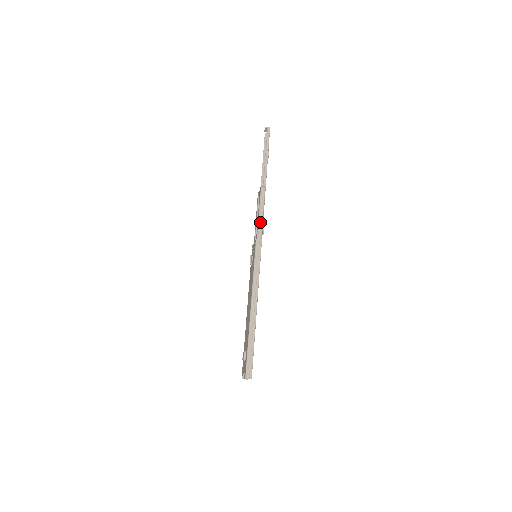
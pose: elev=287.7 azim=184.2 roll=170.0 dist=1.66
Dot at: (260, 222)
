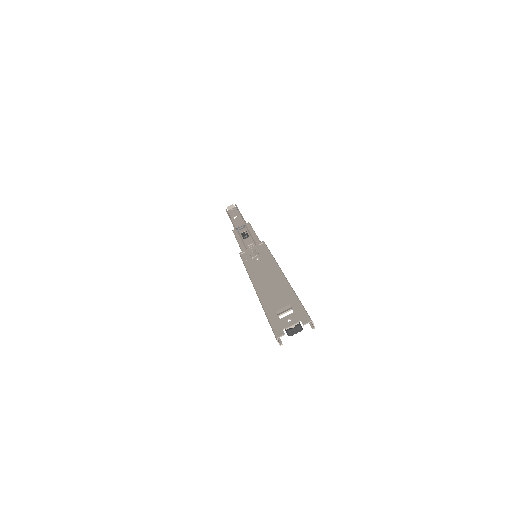
Dot at: occluded
